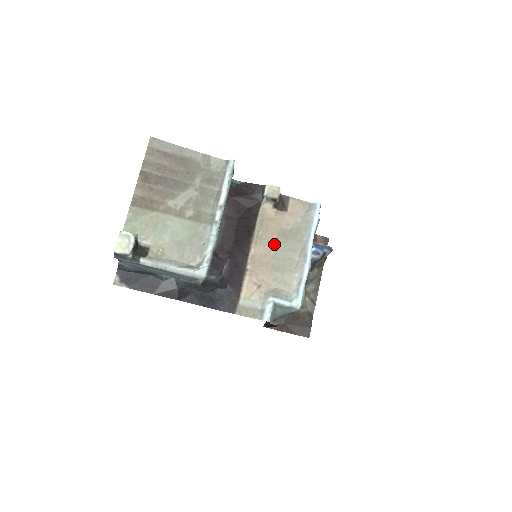
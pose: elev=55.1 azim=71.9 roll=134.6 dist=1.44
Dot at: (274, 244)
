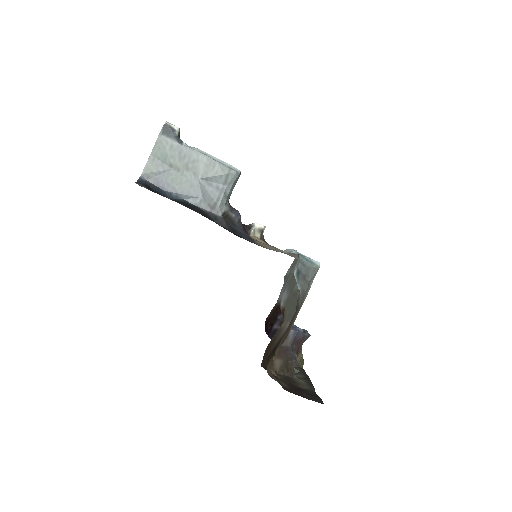
Dot at: (271, 247)
